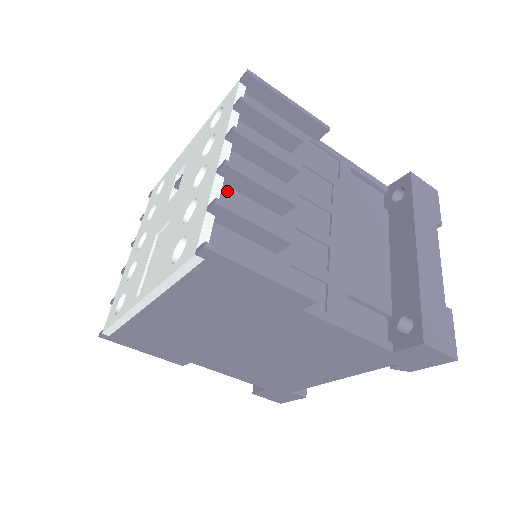
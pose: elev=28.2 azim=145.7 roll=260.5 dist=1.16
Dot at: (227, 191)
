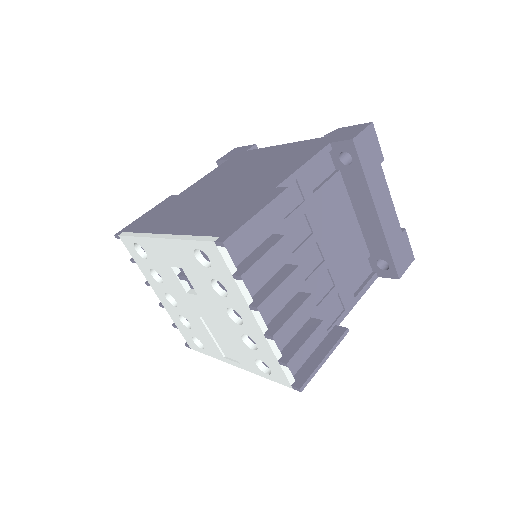
Dot at: occluded
